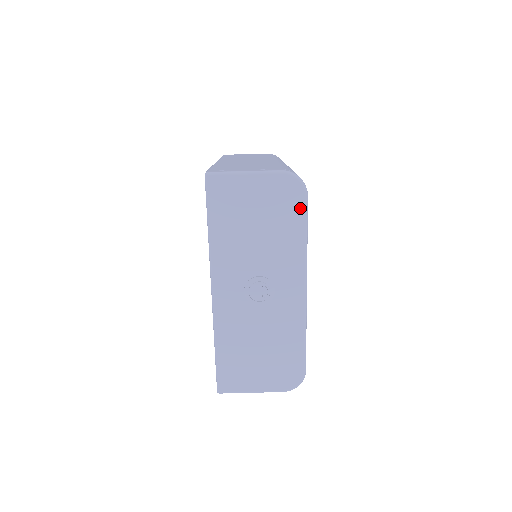
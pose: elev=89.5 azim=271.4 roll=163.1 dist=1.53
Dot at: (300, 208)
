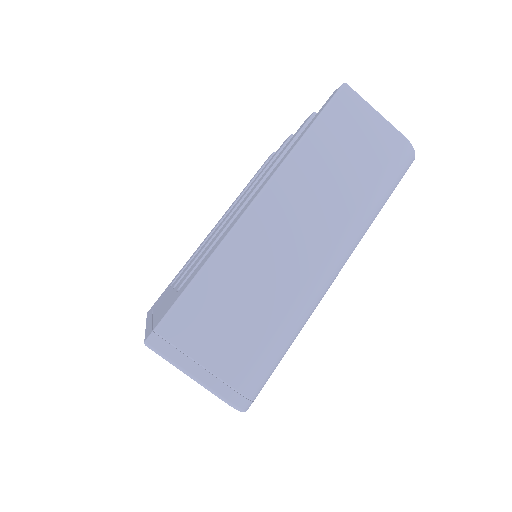
Dot at: occluded
